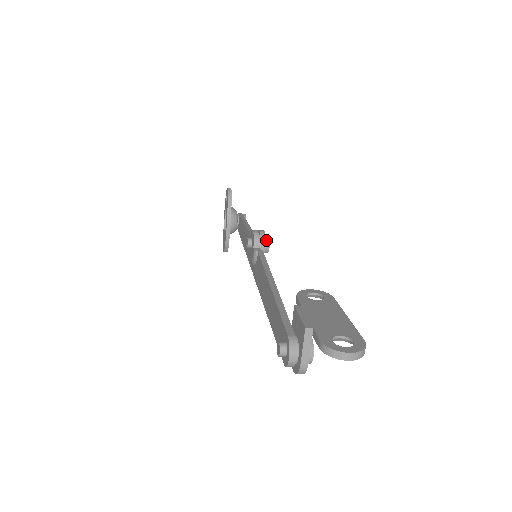
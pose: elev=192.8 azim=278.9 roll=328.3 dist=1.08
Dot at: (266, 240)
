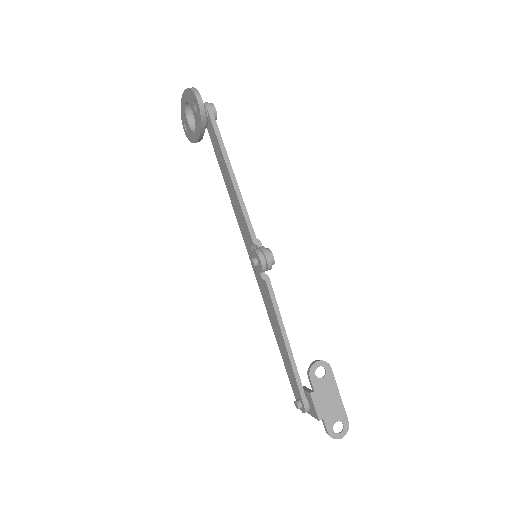
Dot at: (271, 264)
